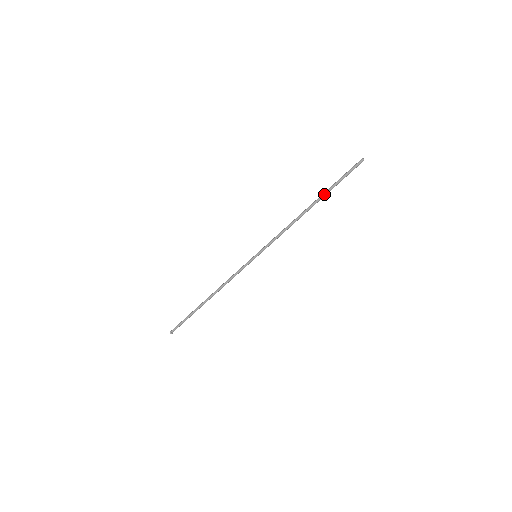
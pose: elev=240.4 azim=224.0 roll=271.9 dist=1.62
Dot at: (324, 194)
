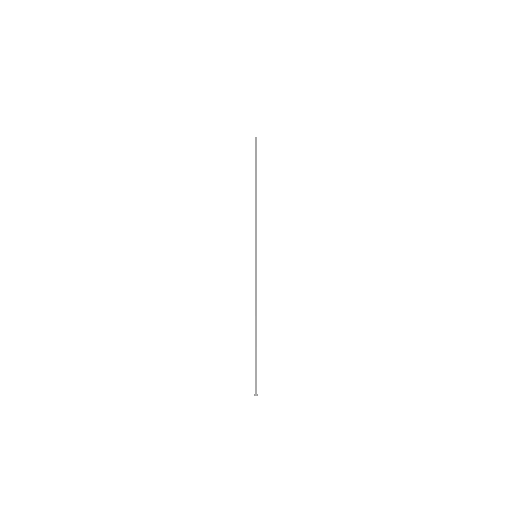
Dot at: (255, 175)
